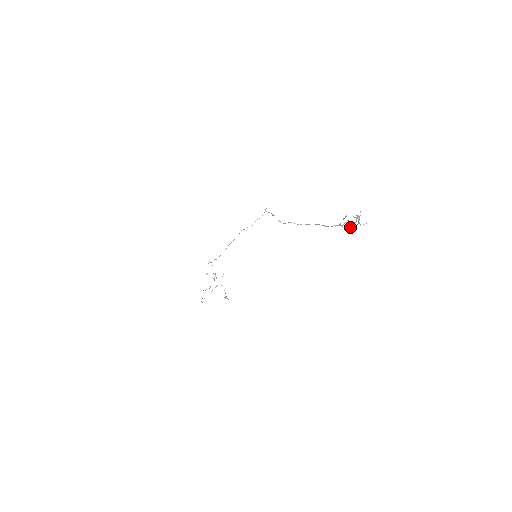
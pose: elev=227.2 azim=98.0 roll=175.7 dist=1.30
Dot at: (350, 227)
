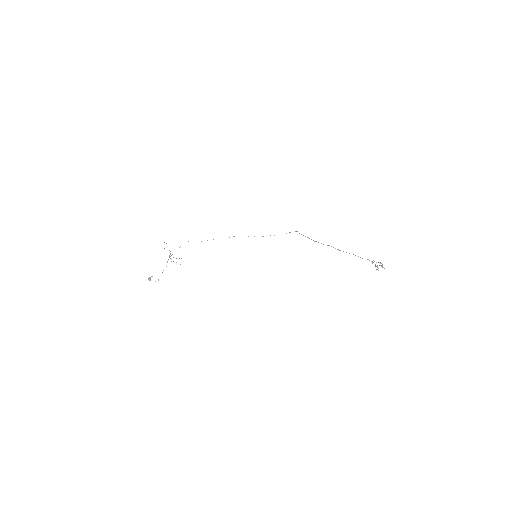
Dot at: occluded
